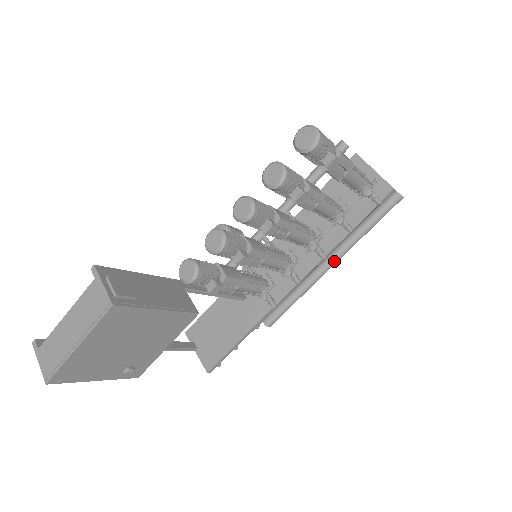
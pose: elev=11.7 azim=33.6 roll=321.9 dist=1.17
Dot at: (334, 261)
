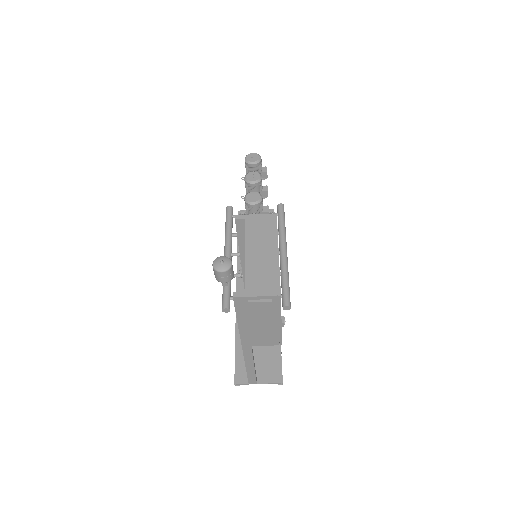
Dot at: (286, 248)
